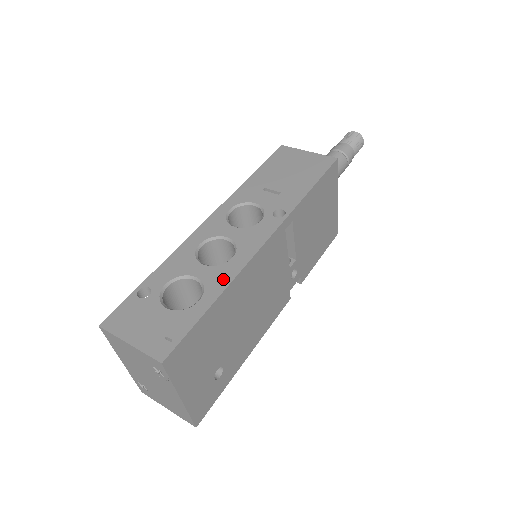
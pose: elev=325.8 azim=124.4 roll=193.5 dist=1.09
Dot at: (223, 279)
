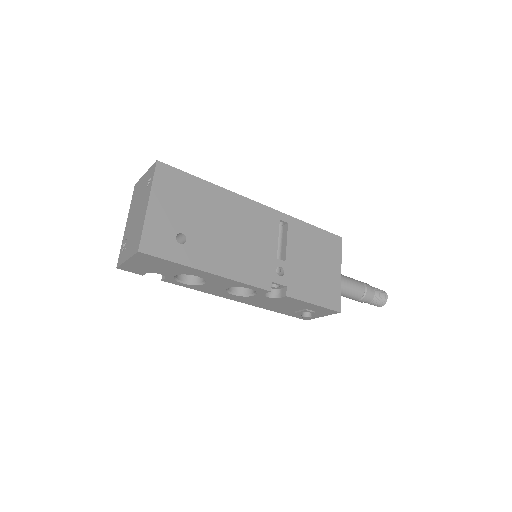
Dot at: occluded
